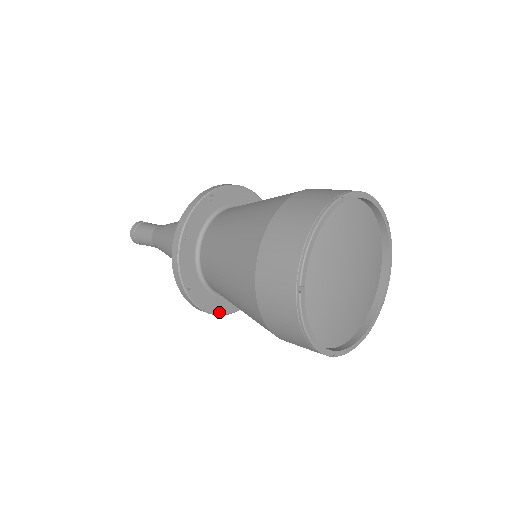
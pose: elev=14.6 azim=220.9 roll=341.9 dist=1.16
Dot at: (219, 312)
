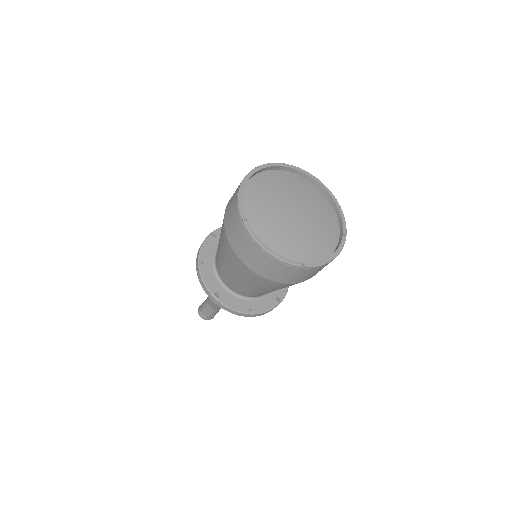
Dot at: (252, 312)
